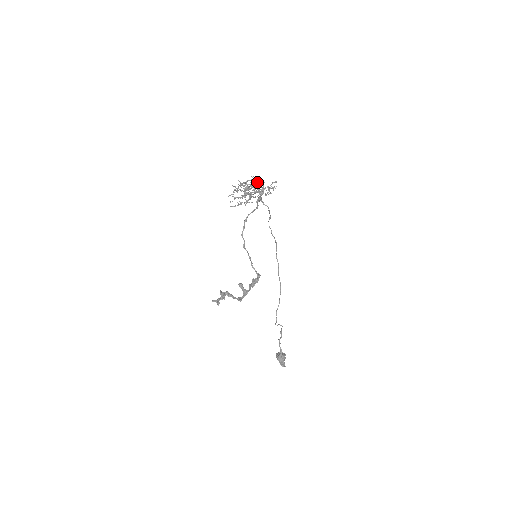
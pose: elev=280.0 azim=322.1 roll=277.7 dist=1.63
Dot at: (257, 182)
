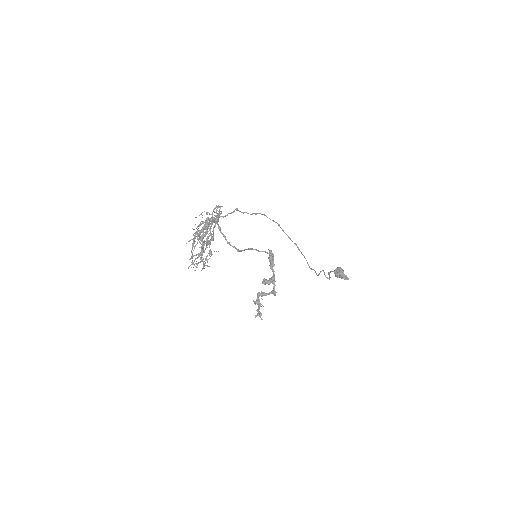
Dot at: (202, 230)
